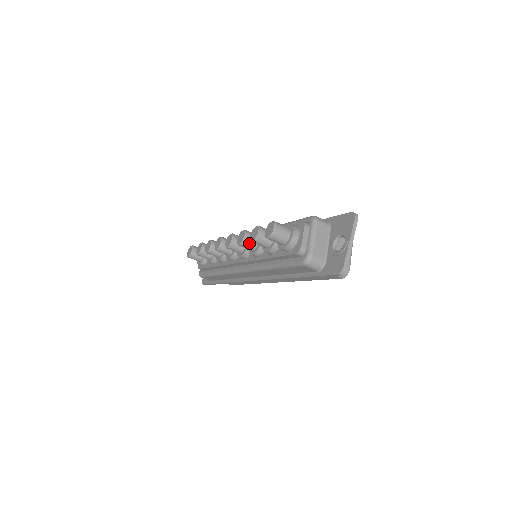
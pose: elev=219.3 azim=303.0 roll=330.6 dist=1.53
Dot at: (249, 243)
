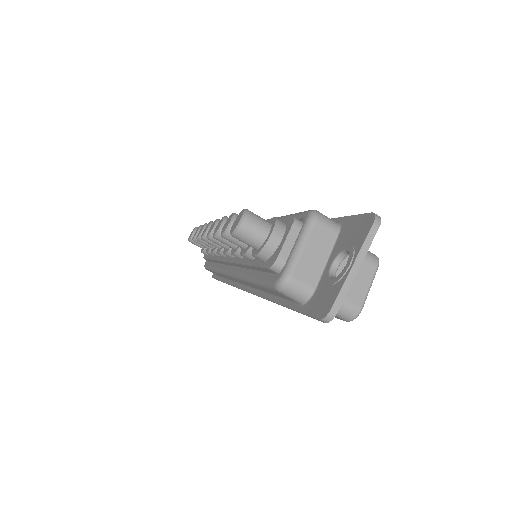
Dot at: occluded
